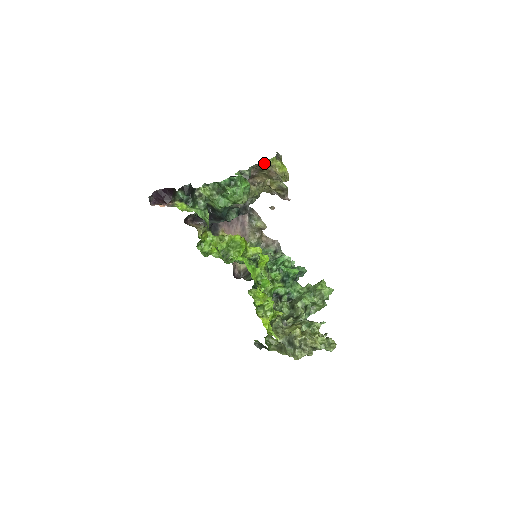
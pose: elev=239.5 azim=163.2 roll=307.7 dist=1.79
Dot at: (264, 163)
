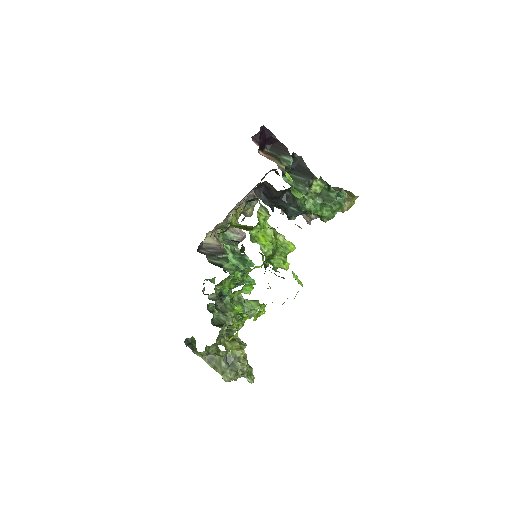
Dot at: (352, 195)
